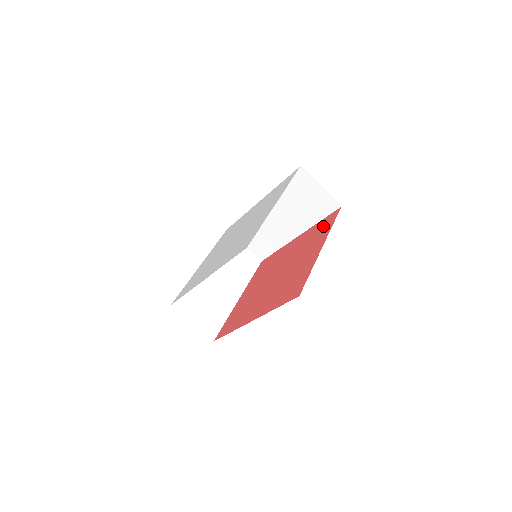
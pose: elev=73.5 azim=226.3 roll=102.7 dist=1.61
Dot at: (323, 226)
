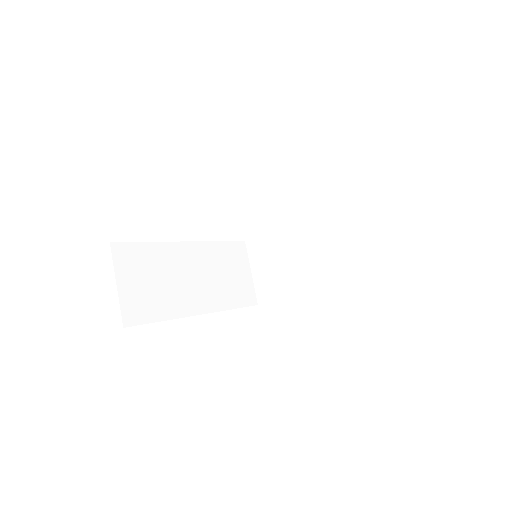
Dot at: occluded
